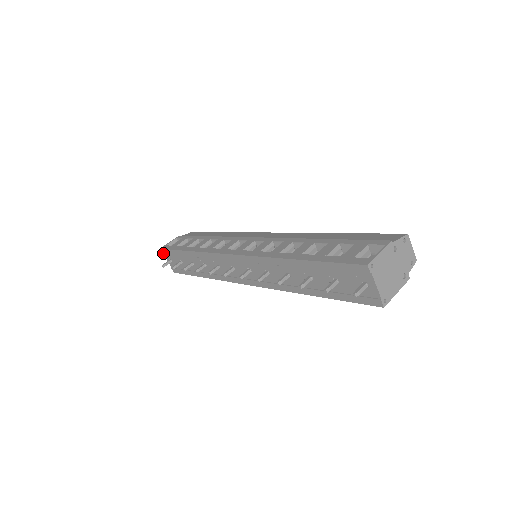
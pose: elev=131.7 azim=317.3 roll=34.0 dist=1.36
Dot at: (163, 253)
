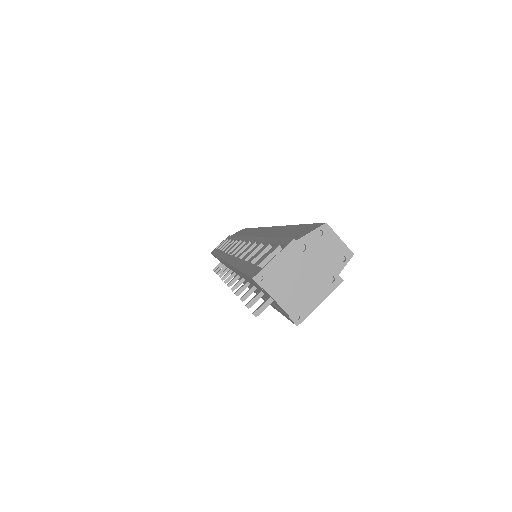
Dot at: occluded
